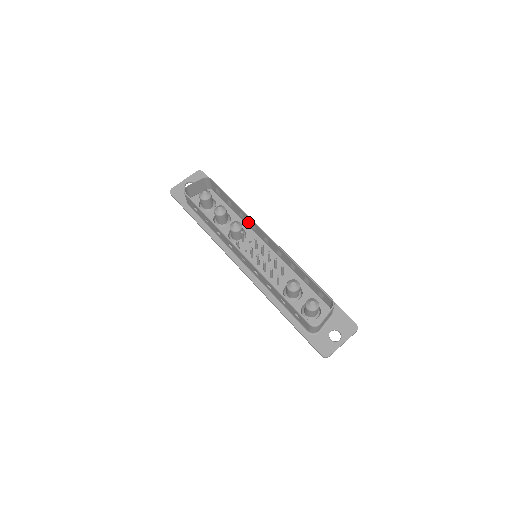
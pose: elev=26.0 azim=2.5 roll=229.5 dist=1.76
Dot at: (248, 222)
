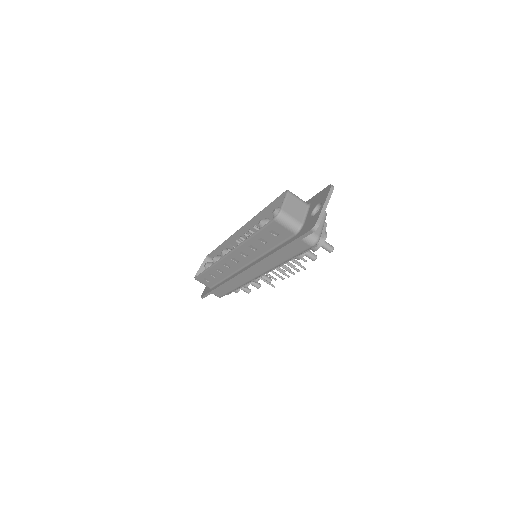
Dot at: occluded
